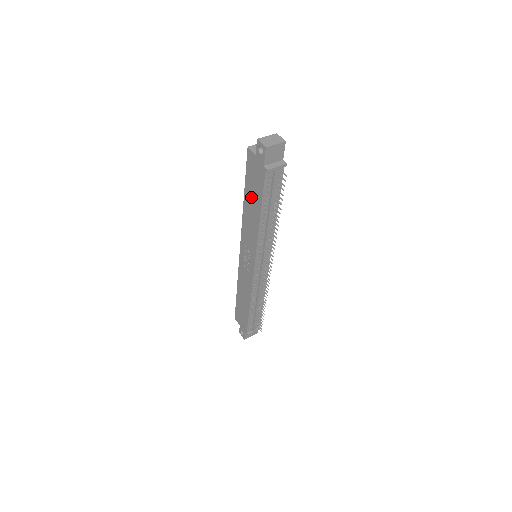
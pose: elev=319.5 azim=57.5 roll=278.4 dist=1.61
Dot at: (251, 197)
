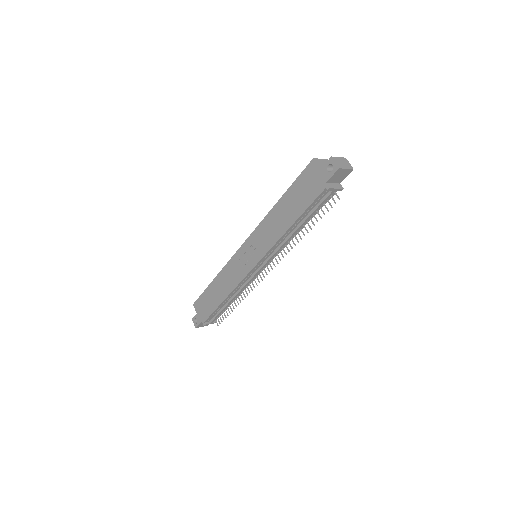
Dot at: (290, 203)
